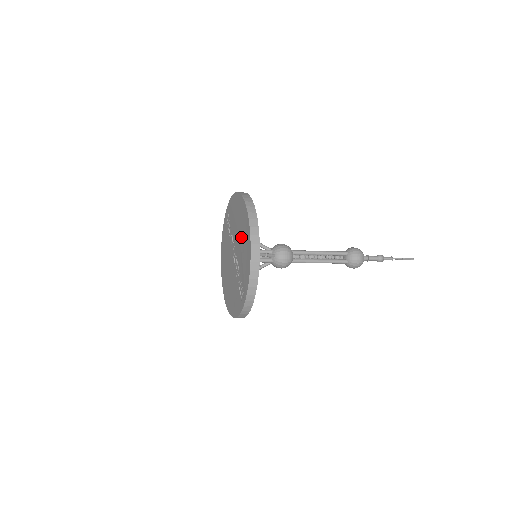
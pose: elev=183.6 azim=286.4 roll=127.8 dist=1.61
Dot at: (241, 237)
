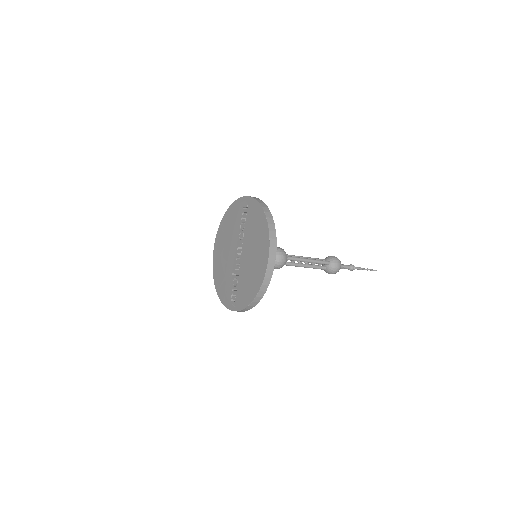
Dot at: (252, 262)
